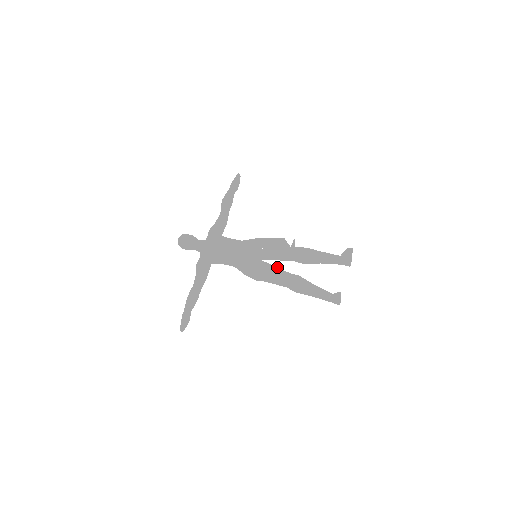
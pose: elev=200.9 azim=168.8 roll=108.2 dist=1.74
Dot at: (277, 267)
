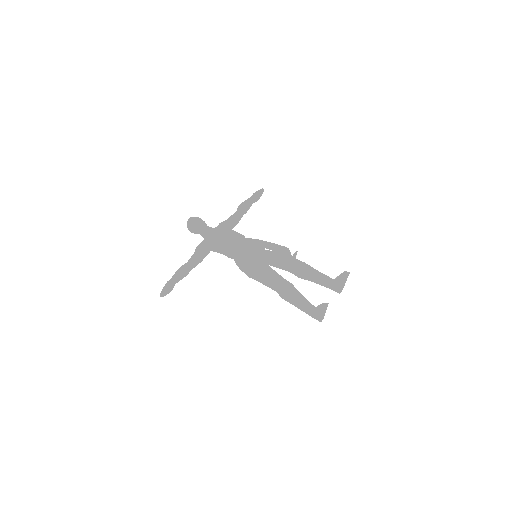
Dot at: occluded
